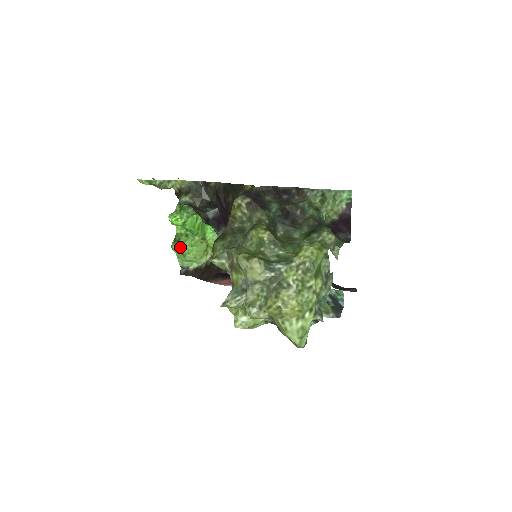
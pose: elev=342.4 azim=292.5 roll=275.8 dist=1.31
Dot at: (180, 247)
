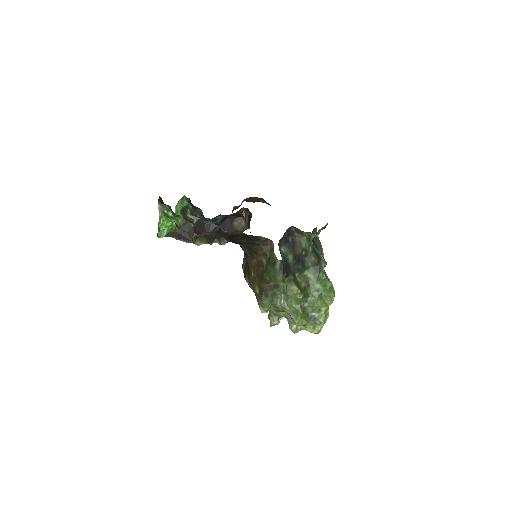
Dot at: occluded
